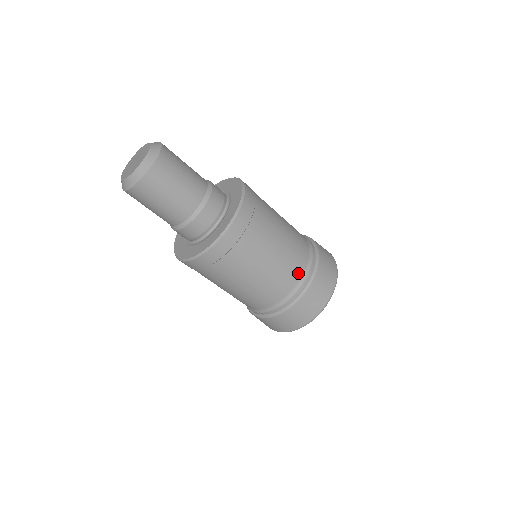
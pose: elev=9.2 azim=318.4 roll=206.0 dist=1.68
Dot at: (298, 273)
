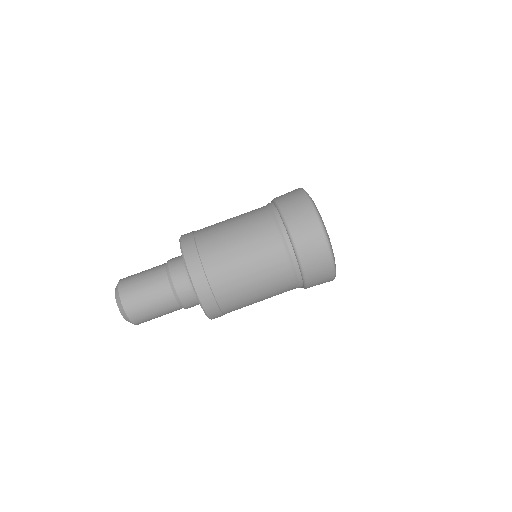
Dot at: (289, 285)
